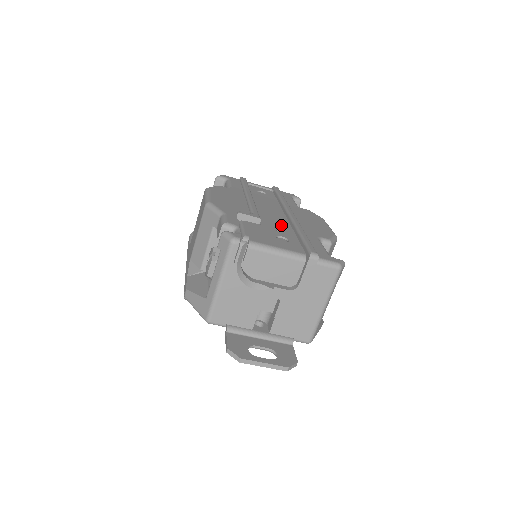
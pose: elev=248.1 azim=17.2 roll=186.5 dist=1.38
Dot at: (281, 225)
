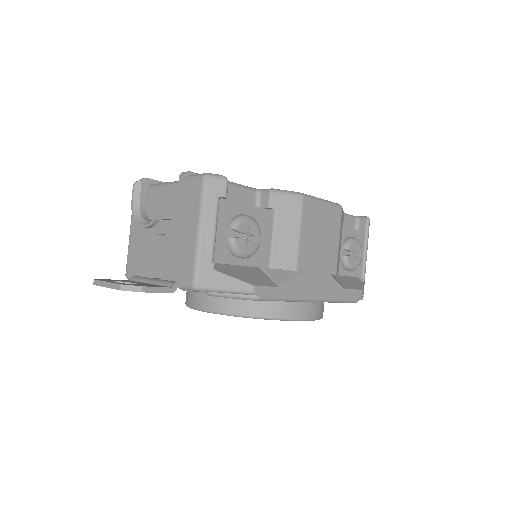
Dot at: occluded
